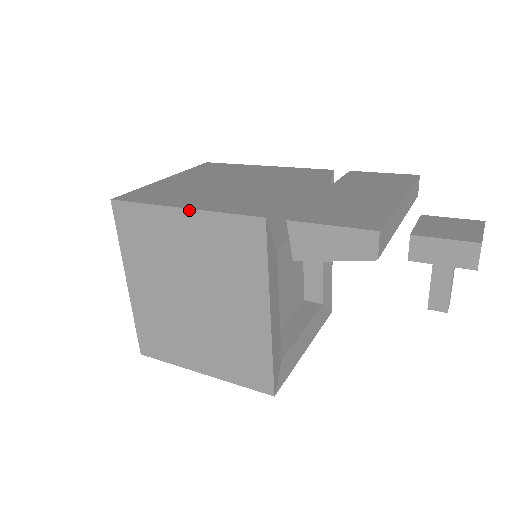
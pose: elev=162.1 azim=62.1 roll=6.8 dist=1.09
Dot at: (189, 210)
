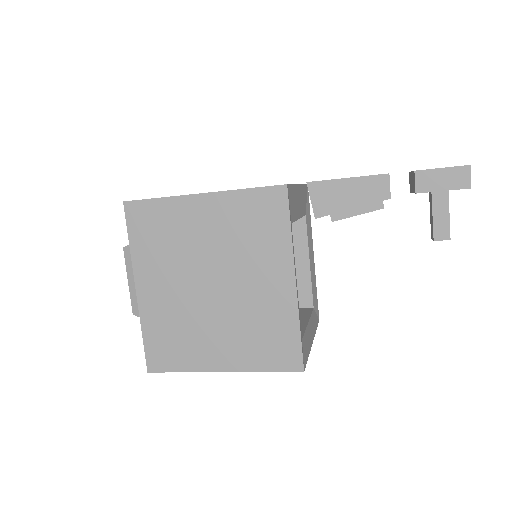
Dot at: (210, 194)
